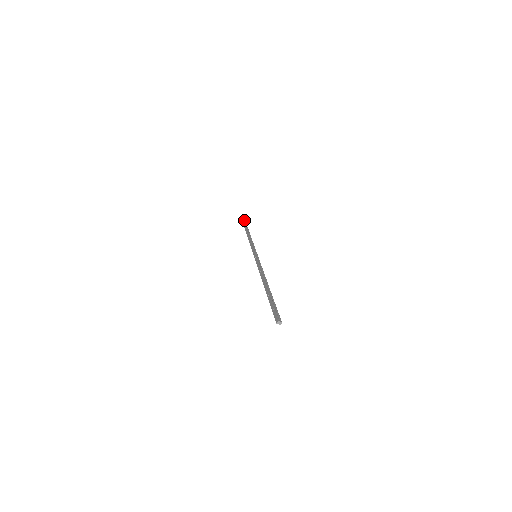
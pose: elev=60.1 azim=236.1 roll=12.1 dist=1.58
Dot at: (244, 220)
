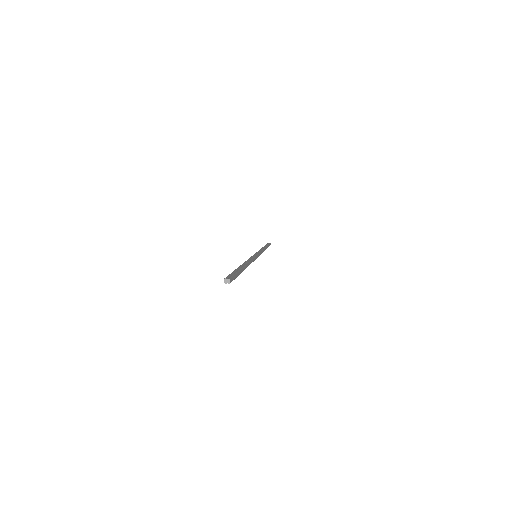
Dot at: occluded
